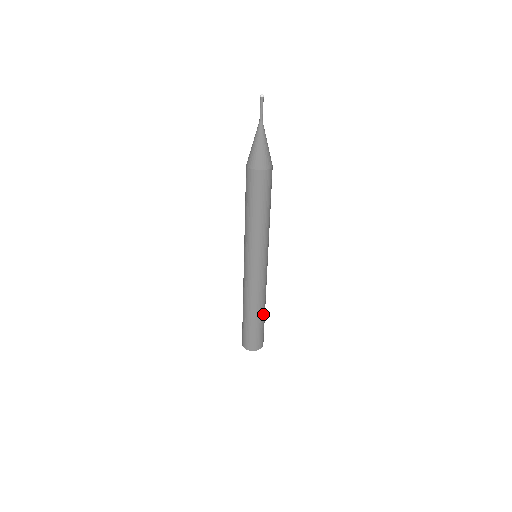
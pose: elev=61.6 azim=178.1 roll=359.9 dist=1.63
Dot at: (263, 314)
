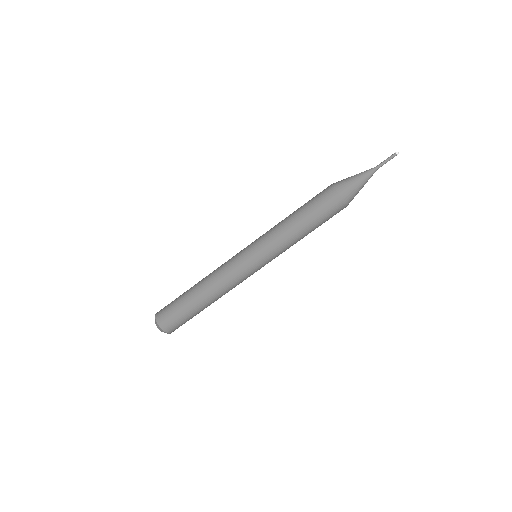
Dot at: occluded
